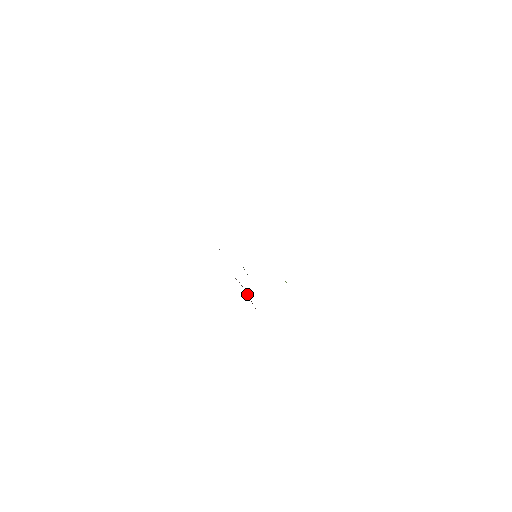
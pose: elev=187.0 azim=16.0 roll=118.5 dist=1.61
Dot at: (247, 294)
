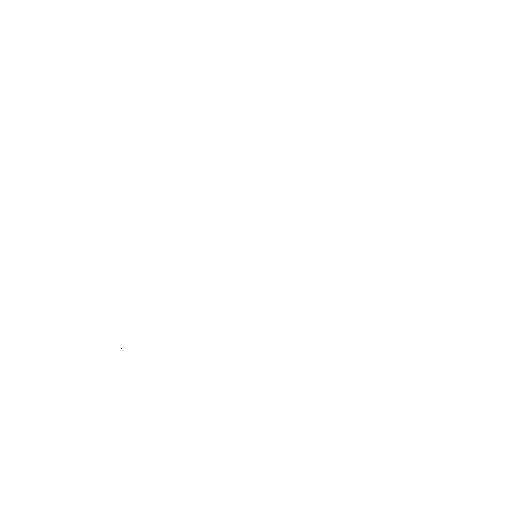
Dot at: occluded
